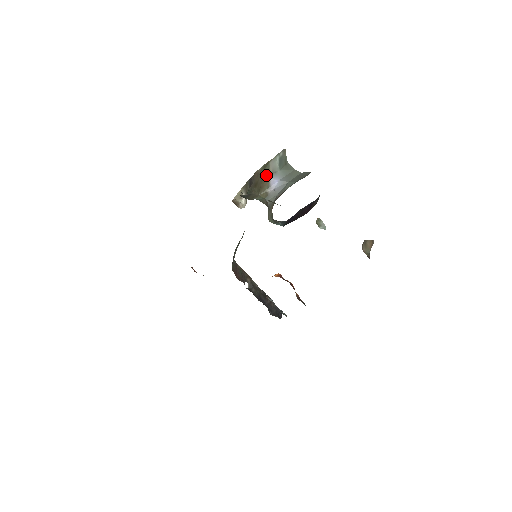
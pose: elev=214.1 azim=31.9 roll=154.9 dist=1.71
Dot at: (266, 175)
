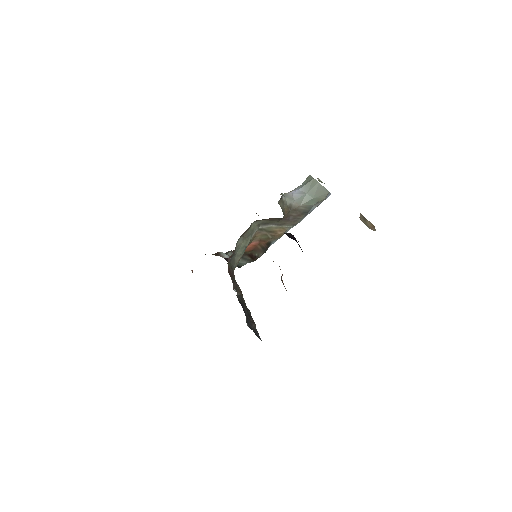
Dot at: occluded
